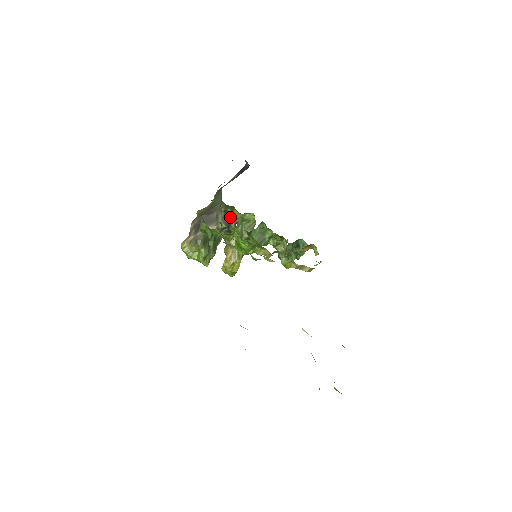
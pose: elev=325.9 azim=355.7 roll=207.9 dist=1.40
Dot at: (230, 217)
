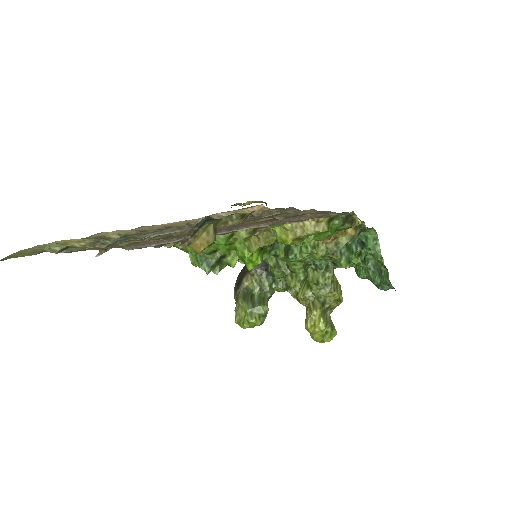
Dot at: occluded
